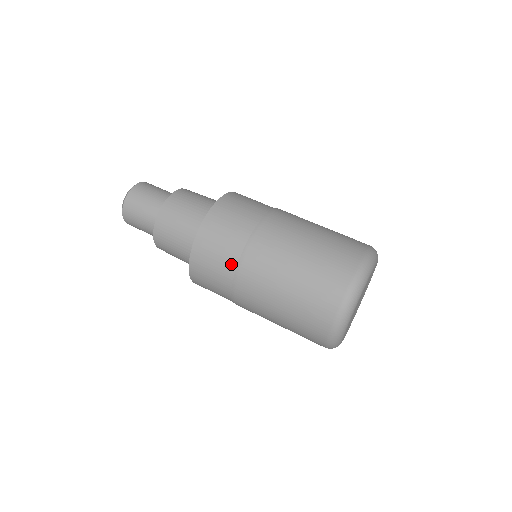
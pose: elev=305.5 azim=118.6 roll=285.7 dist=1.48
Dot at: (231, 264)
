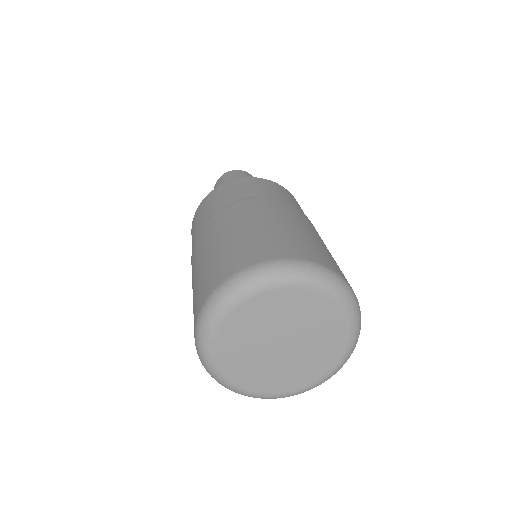
Dot at: (241, 197)
